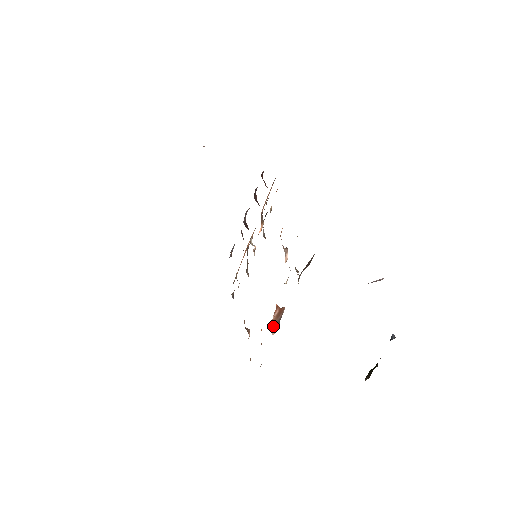
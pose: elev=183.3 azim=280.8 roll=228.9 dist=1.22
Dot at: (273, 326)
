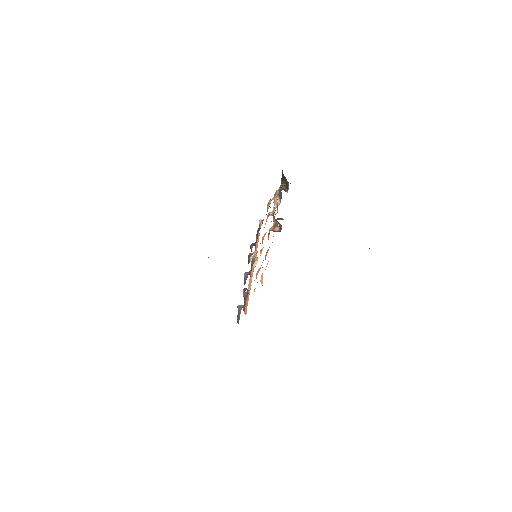
Dot at: (275, 222)
